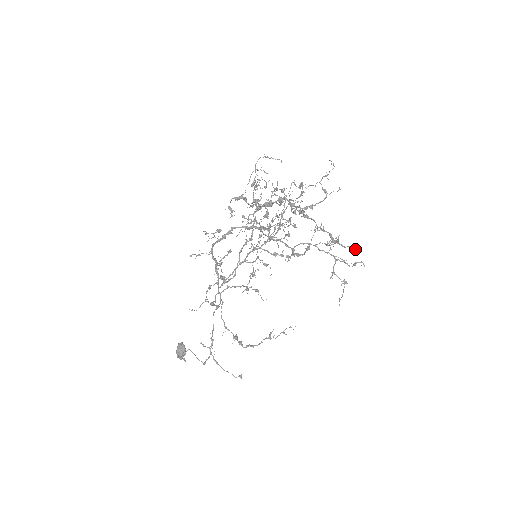
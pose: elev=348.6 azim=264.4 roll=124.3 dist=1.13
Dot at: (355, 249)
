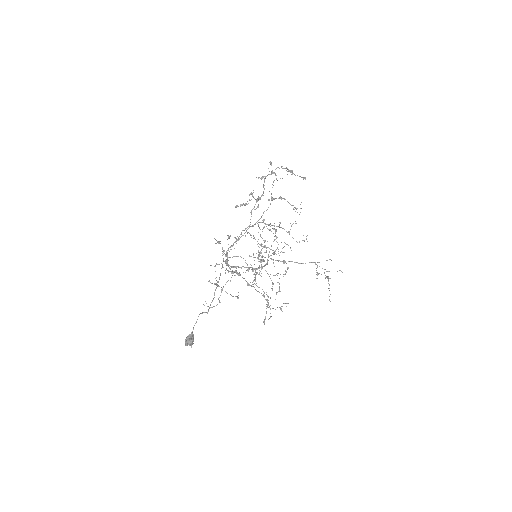
Dot at: (304, 177)
